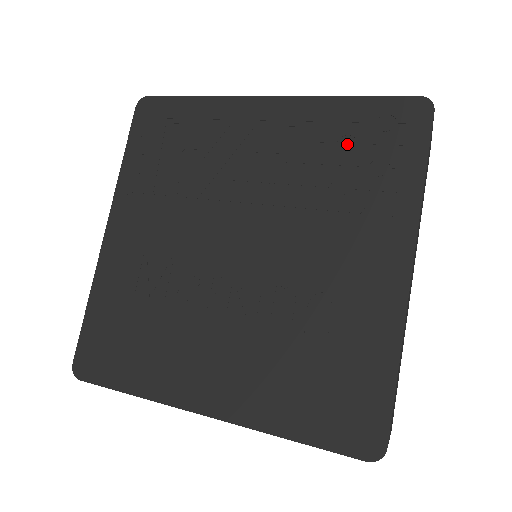
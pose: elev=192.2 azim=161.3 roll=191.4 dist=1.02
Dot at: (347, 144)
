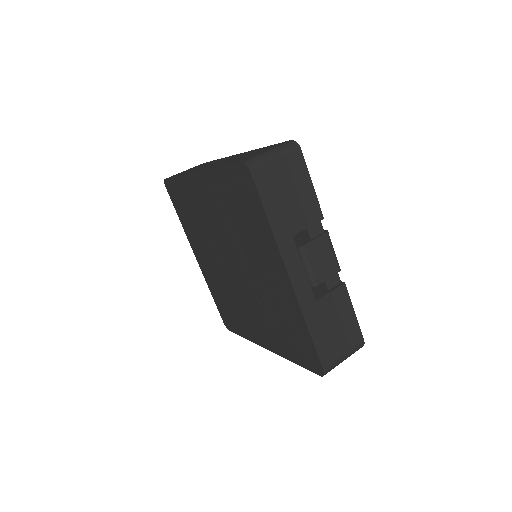
Dot at: (290, 328)
